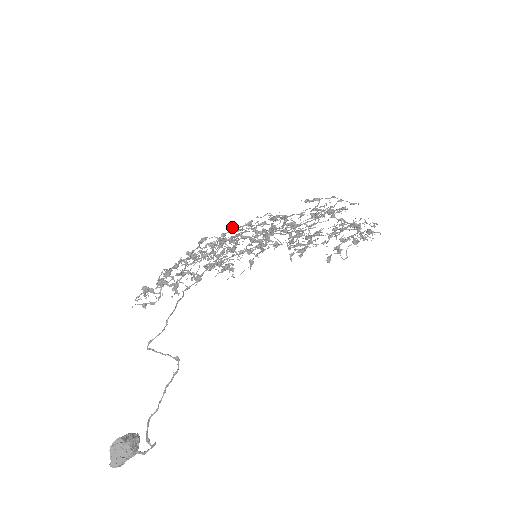
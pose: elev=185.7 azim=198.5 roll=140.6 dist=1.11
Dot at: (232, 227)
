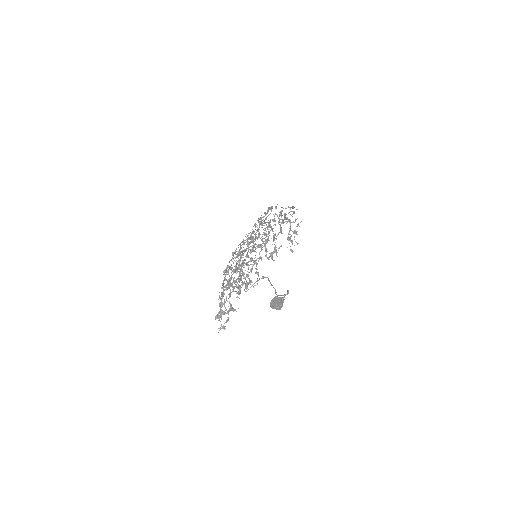
Dot at: occluded
